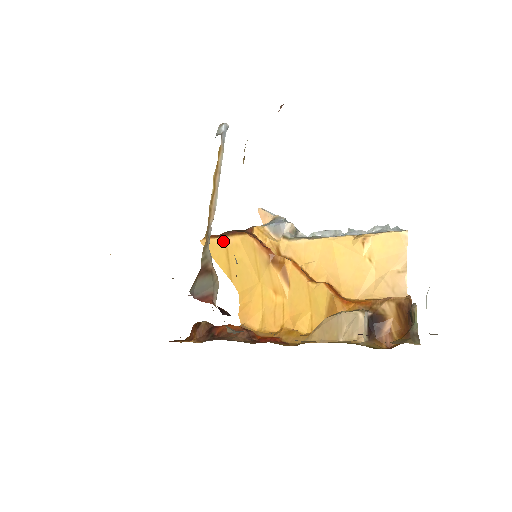
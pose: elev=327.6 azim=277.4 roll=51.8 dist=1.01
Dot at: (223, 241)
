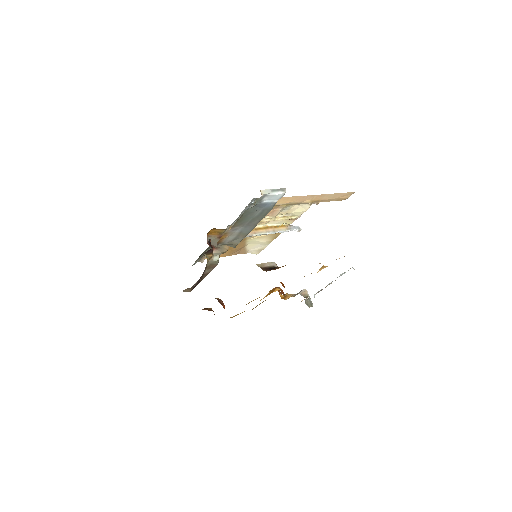
Dot at: occluded
